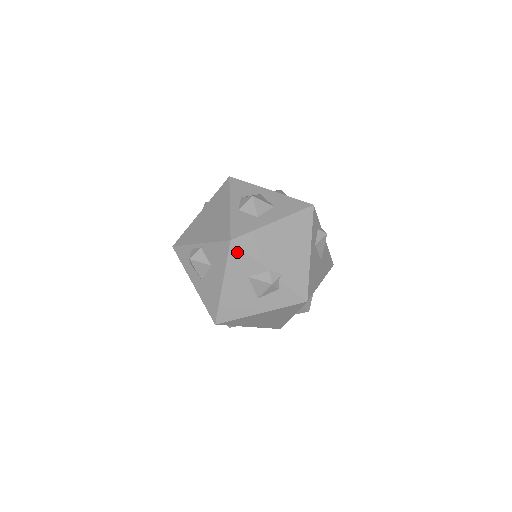
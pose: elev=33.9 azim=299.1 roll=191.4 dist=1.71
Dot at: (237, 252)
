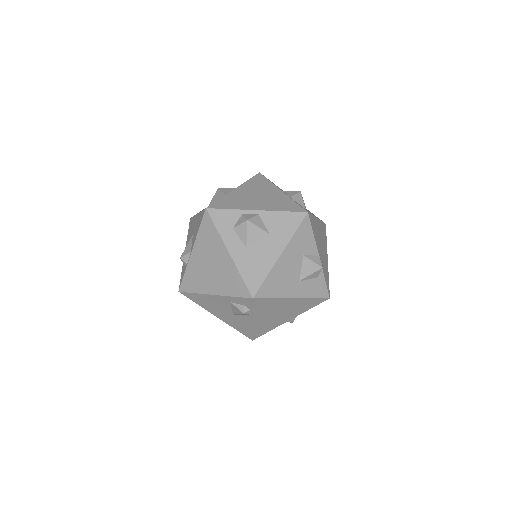
Dot at: (307, 226)
